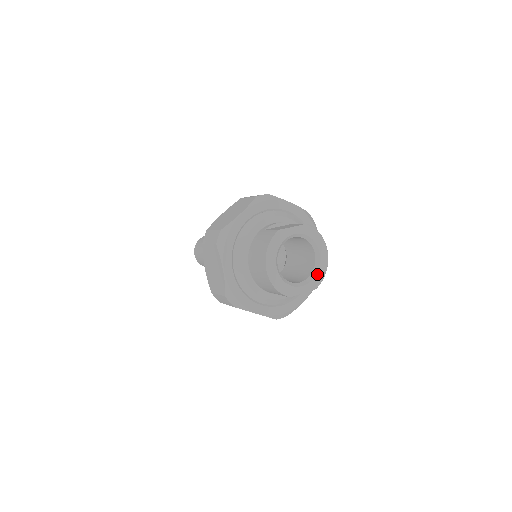
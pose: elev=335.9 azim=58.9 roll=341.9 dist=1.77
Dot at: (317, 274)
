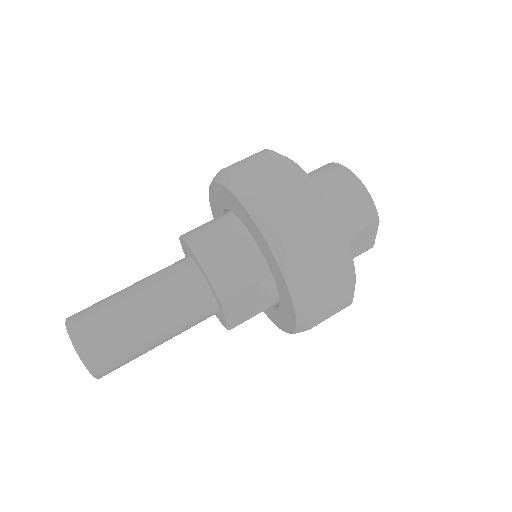
Dot at: occluded
